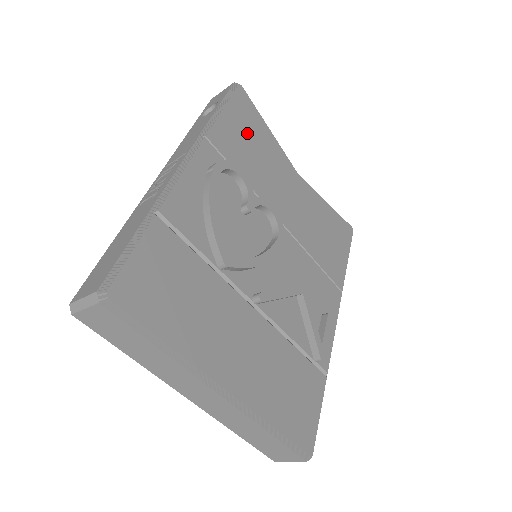
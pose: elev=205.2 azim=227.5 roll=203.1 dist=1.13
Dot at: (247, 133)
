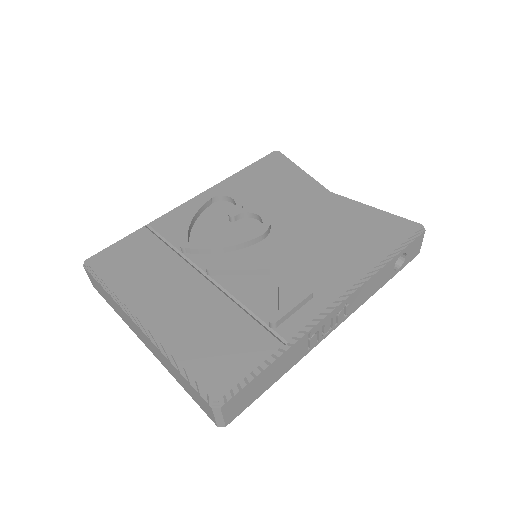
Dot at: (267, 176)
